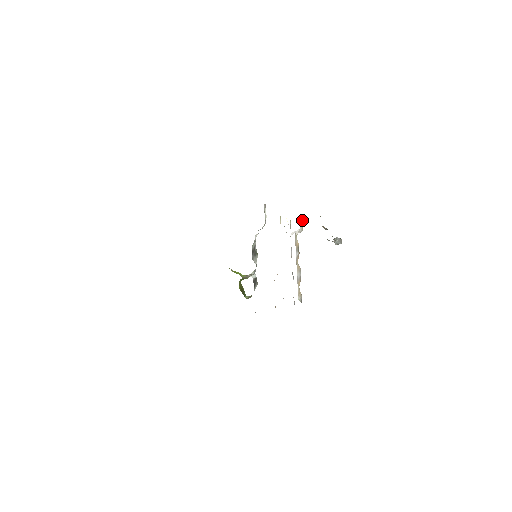
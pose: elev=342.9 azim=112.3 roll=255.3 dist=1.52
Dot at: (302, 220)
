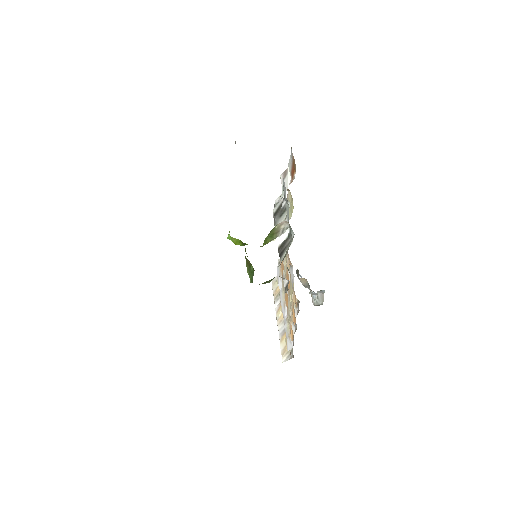
Dot at: occluded
